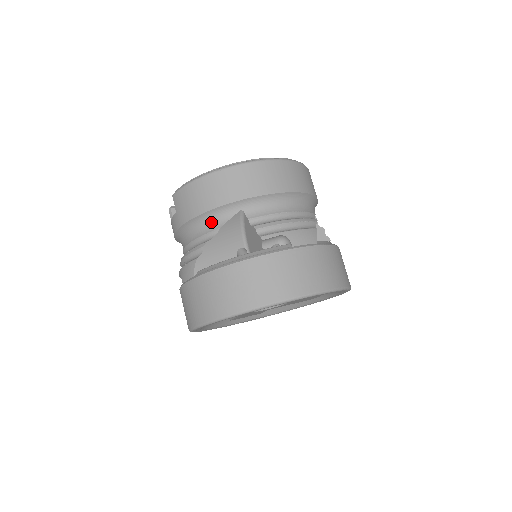
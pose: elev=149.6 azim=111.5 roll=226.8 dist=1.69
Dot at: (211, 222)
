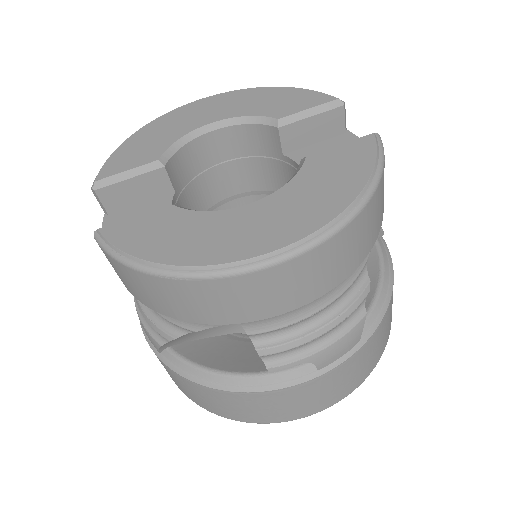
Dot at: occluded
